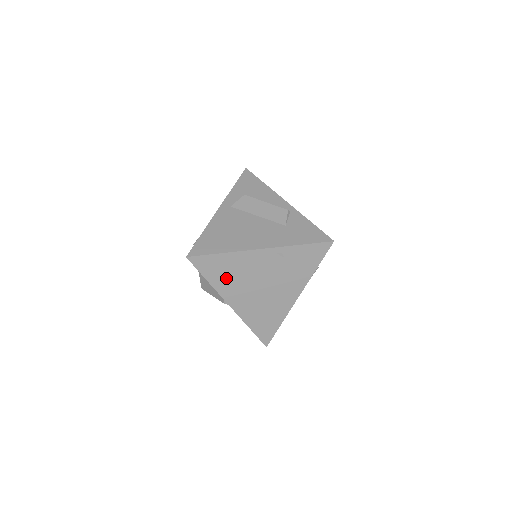
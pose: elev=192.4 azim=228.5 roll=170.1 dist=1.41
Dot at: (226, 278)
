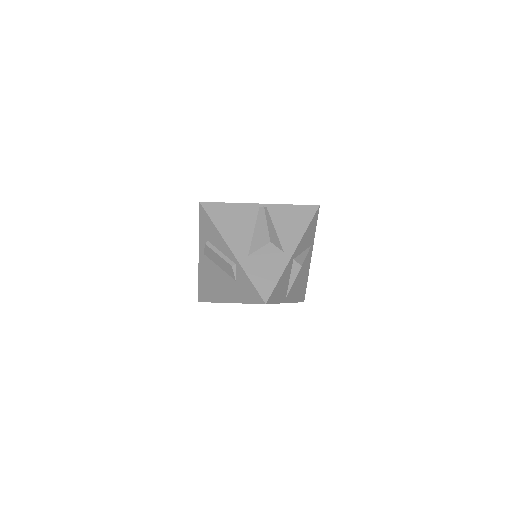
Dot at: occluded
